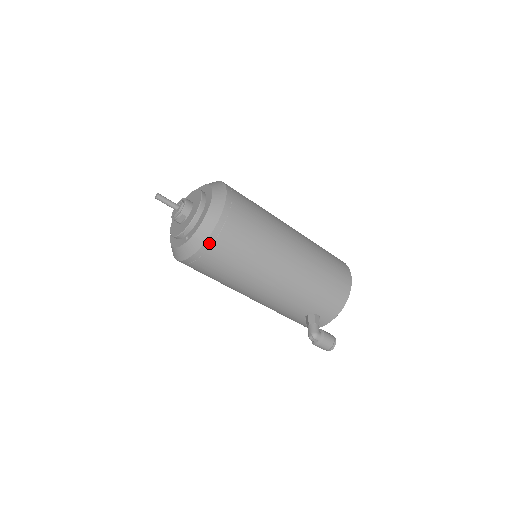
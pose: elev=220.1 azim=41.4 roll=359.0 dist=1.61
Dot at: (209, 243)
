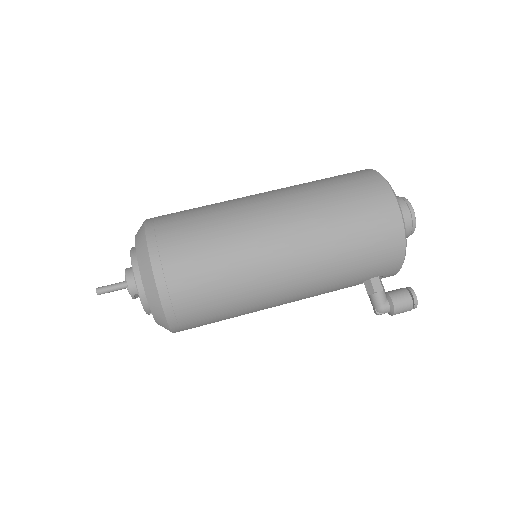
Dot at: (173, 323)
